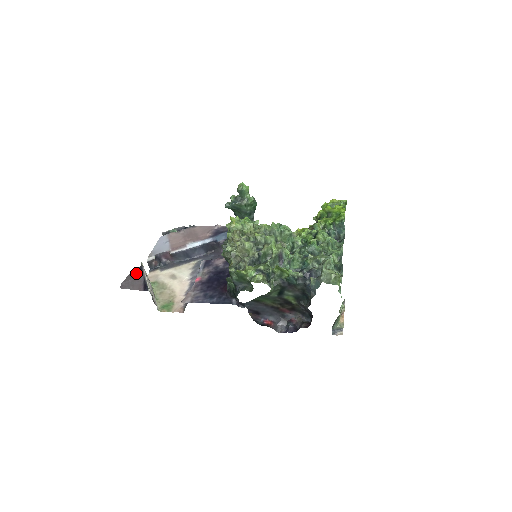
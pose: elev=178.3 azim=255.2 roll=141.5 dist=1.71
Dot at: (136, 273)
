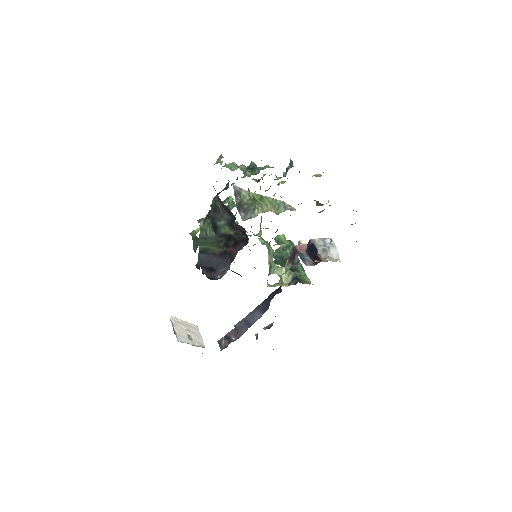
Dot at: occluded
